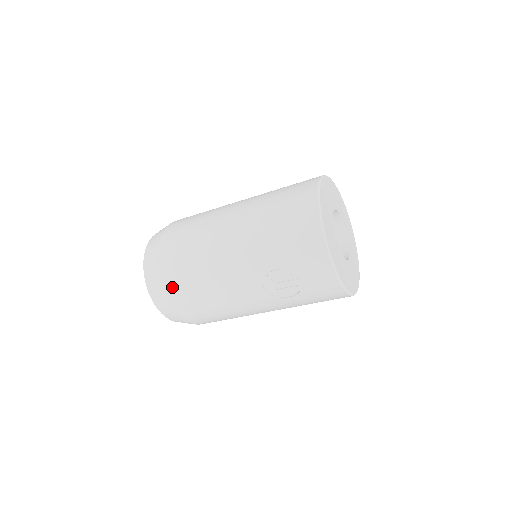
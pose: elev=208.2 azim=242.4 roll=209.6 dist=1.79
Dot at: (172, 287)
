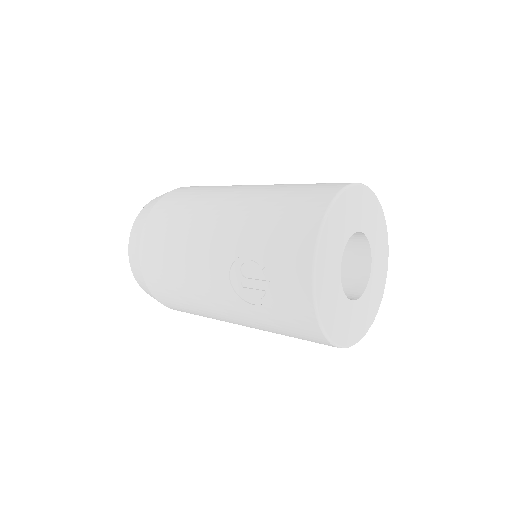
Dot at: (148, 241)
